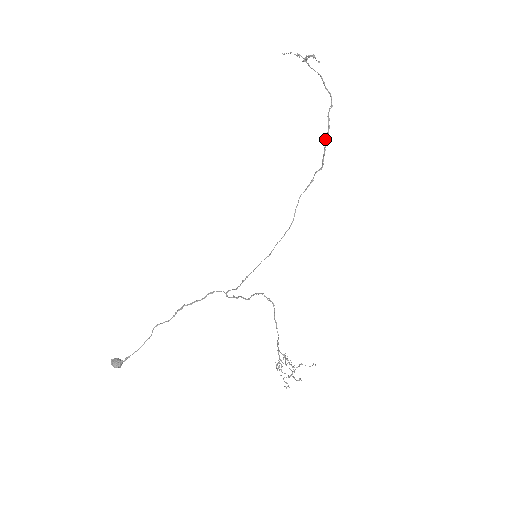
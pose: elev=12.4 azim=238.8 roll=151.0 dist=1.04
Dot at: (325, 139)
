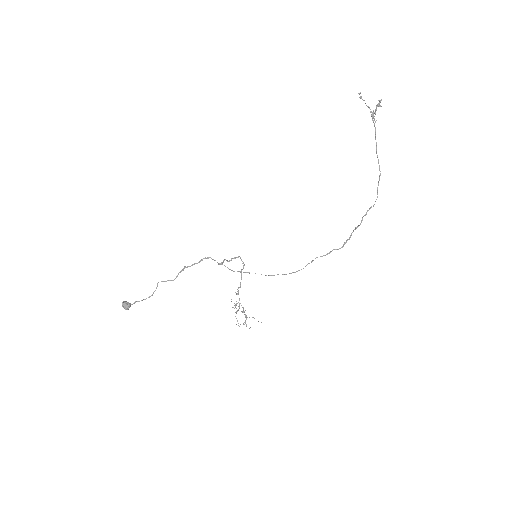
Dot at: (354, 229)
